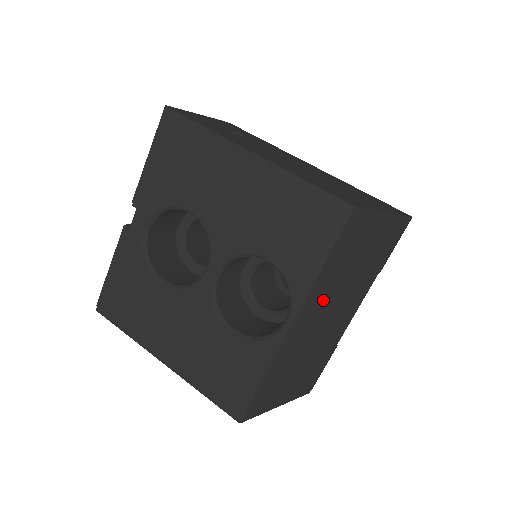
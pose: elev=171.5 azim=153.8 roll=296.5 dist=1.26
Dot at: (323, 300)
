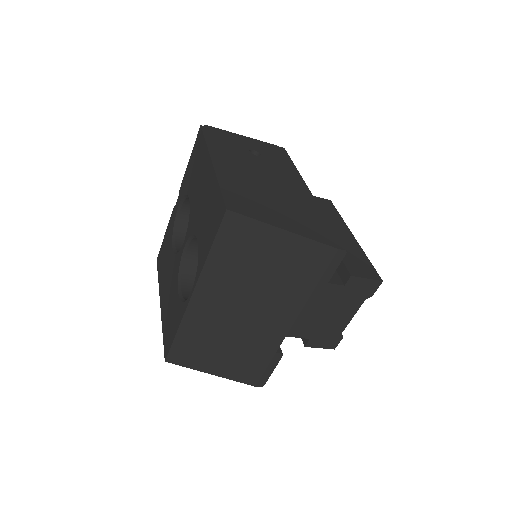
Dot at: (227, 288)
